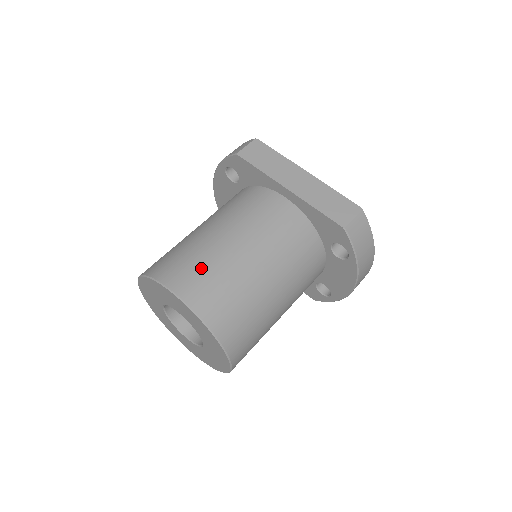
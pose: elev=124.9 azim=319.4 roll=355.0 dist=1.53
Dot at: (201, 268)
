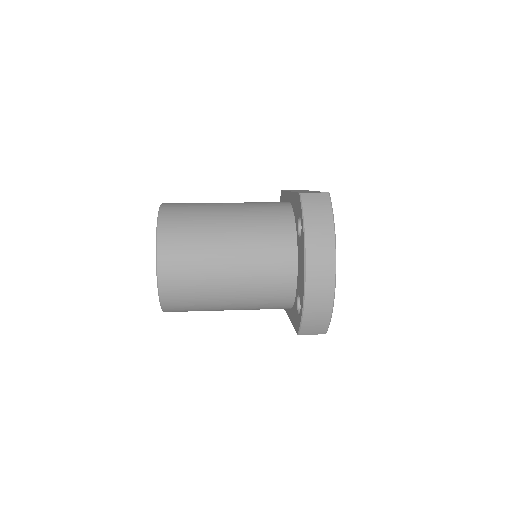
Dot at: occluded
